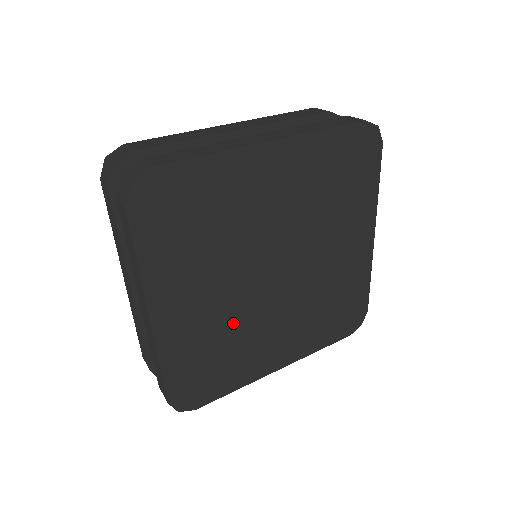
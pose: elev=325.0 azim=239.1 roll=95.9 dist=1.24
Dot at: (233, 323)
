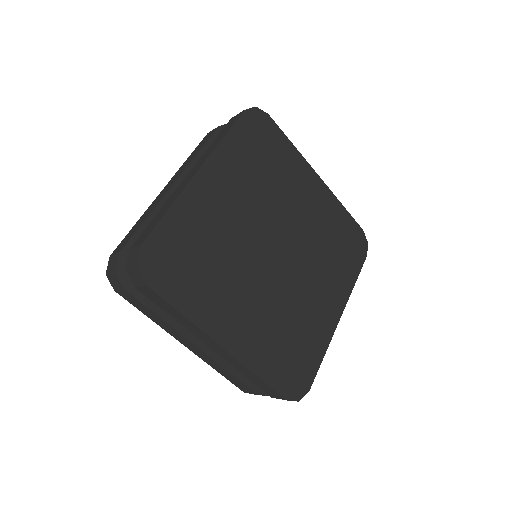
Dot at: (280, 309)
